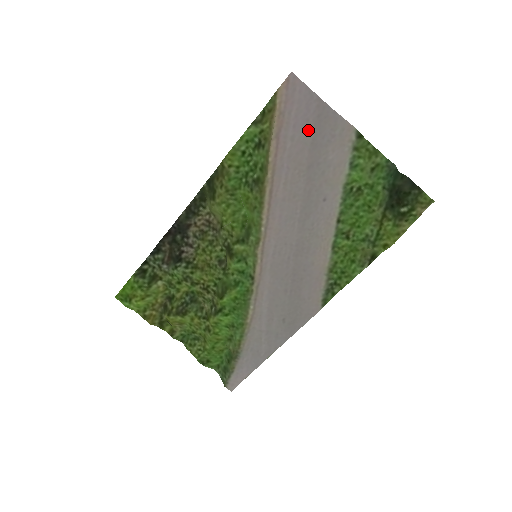
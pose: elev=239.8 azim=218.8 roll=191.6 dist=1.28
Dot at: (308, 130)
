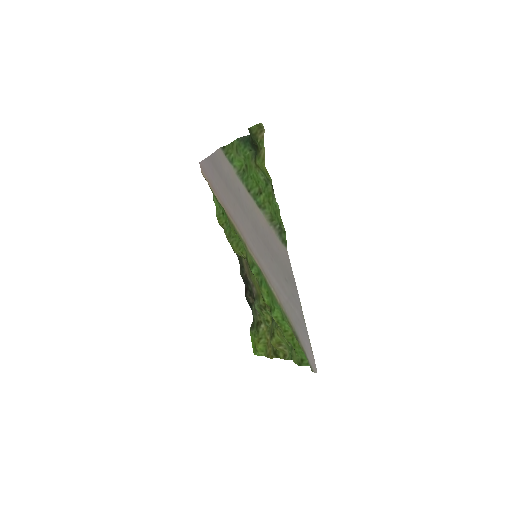
Dot at: (215, 173)
